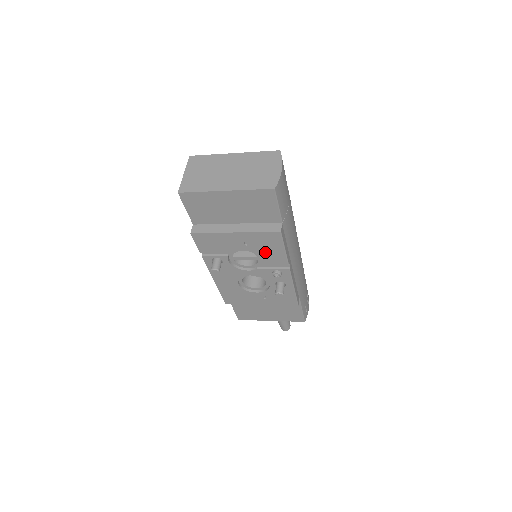
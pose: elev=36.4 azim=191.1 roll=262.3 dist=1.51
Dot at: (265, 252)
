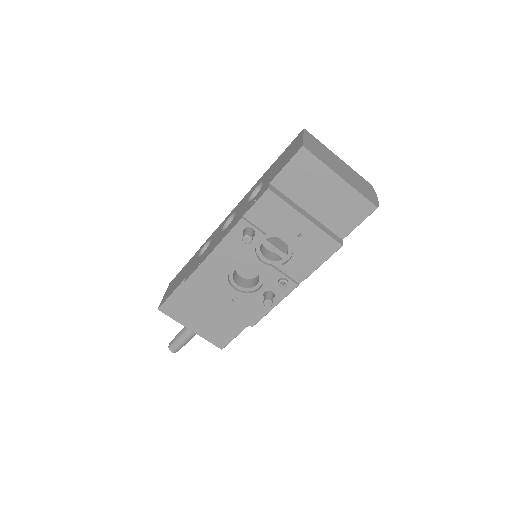
Dot at: (303, 255)
